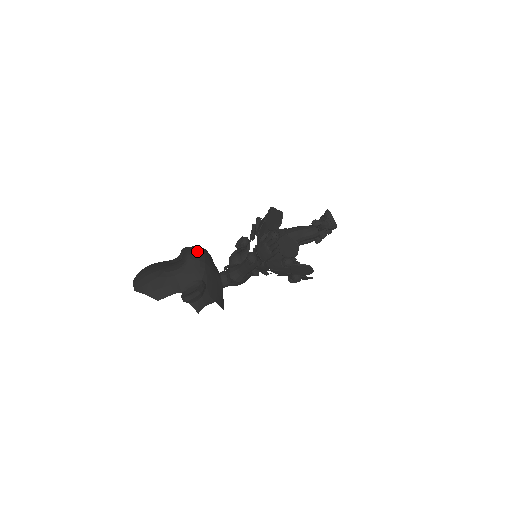
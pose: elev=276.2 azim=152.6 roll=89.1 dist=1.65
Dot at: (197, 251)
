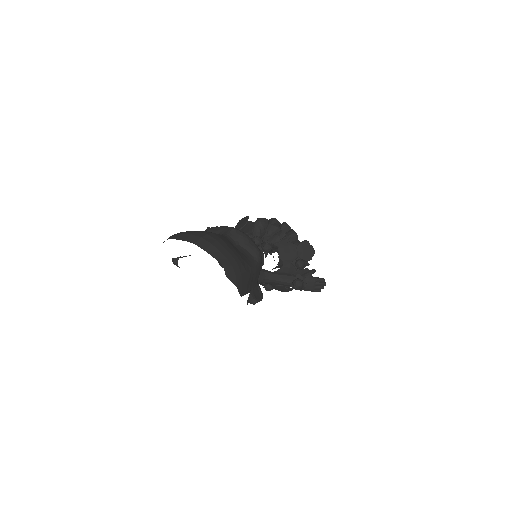
Dot at: occluded
